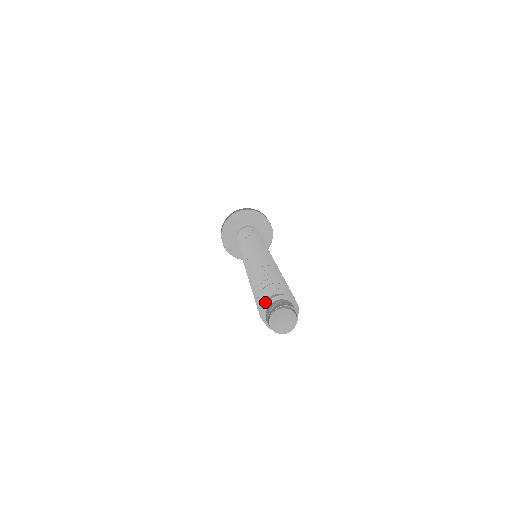
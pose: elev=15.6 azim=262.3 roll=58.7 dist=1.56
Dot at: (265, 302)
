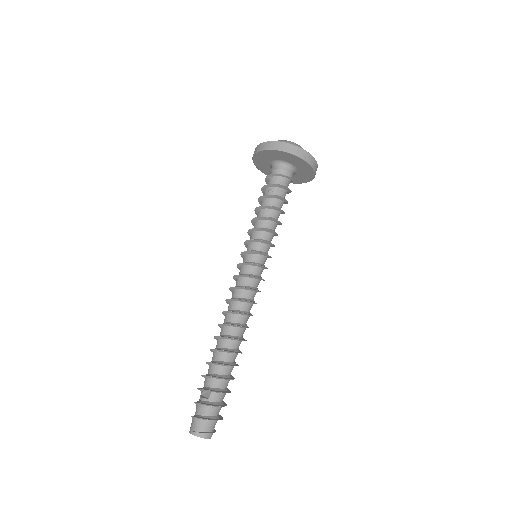
Dot at: (196, 405)
